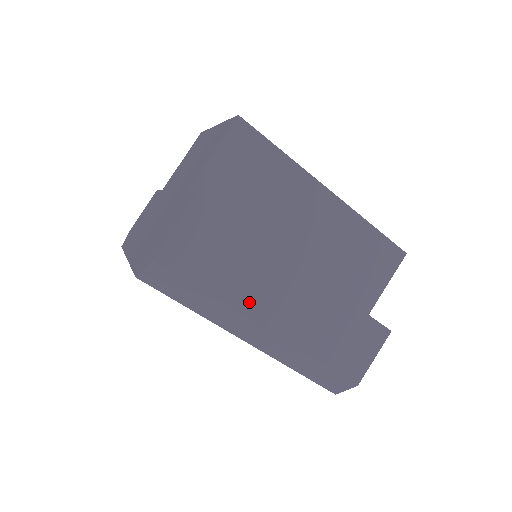
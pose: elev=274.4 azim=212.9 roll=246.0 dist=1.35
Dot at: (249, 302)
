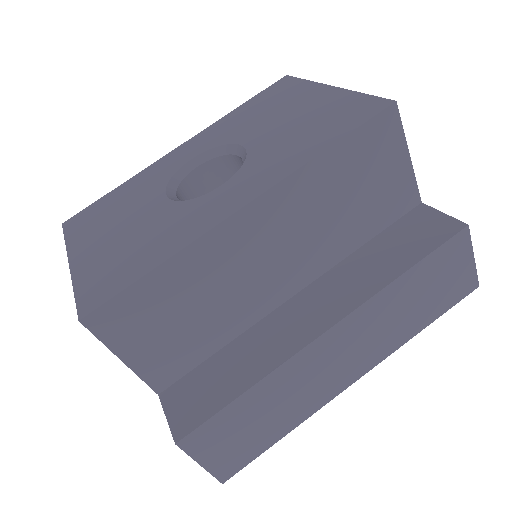
Dot at: (318, 397)
